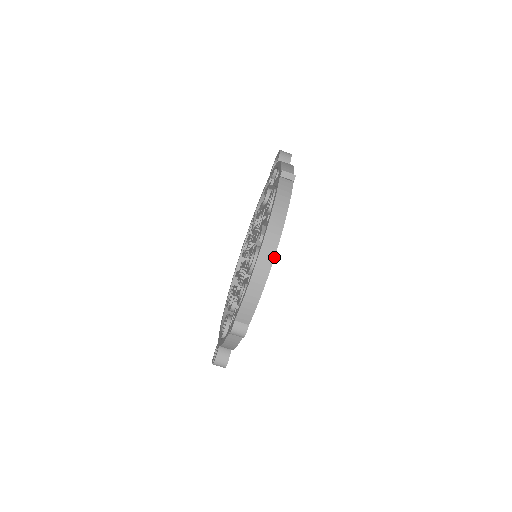
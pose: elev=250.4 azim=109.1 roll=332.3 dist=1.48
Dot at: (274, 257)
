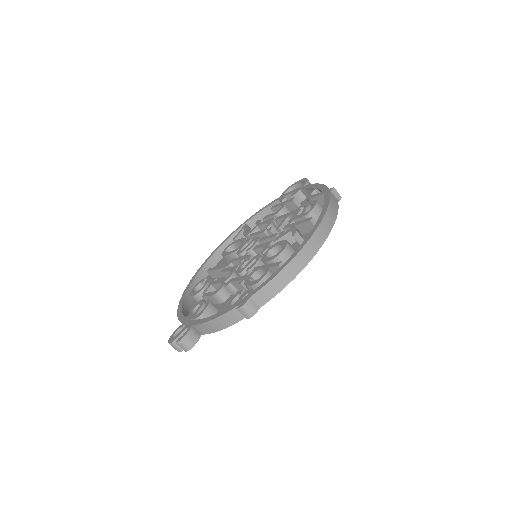
Dot at: occluded
